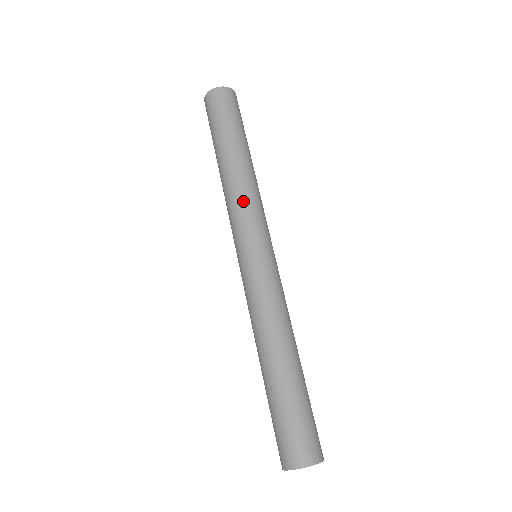
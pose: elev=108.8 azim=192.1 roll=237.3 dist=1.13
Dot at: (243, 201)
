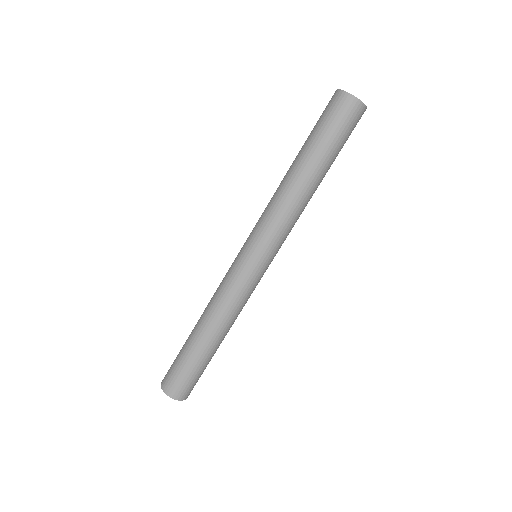
Dot at: (277, 215)
